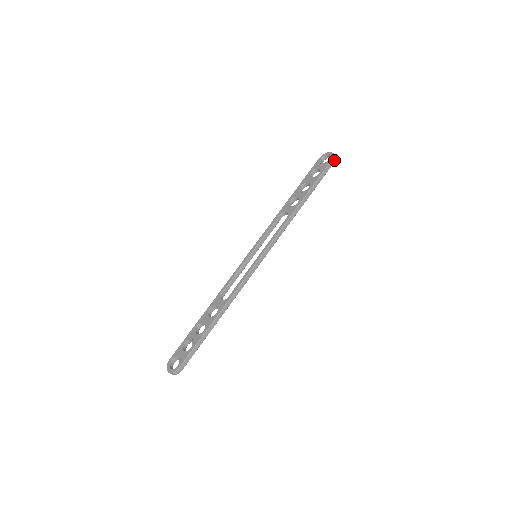
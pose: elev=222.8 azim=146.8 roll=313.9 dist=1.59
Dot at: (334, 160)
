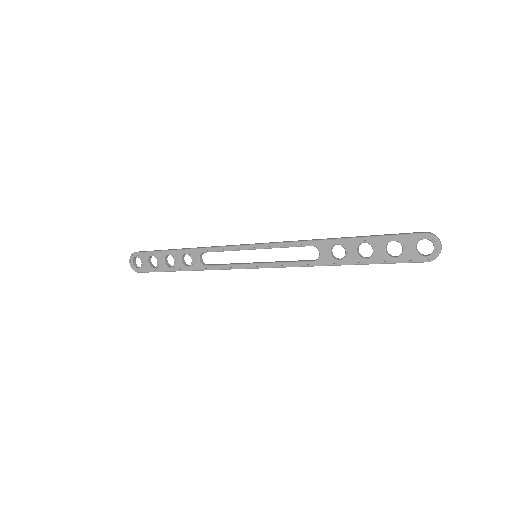
Dot at: (429, 261)
